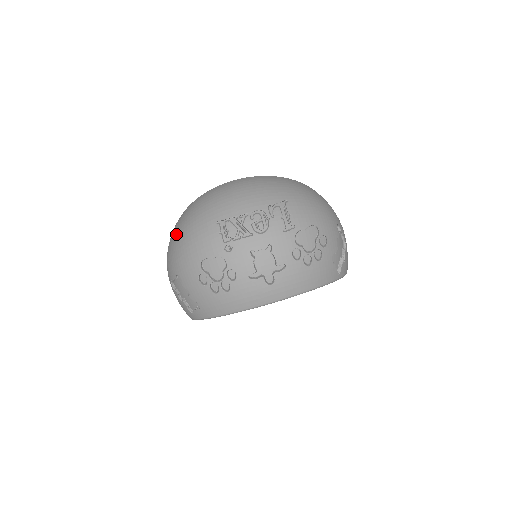
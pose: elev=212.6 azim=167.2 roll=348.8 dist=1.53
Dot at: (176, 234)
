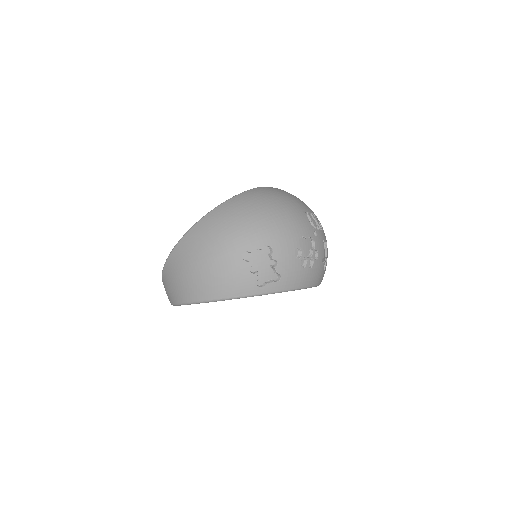
Dot at: (259, 210)
